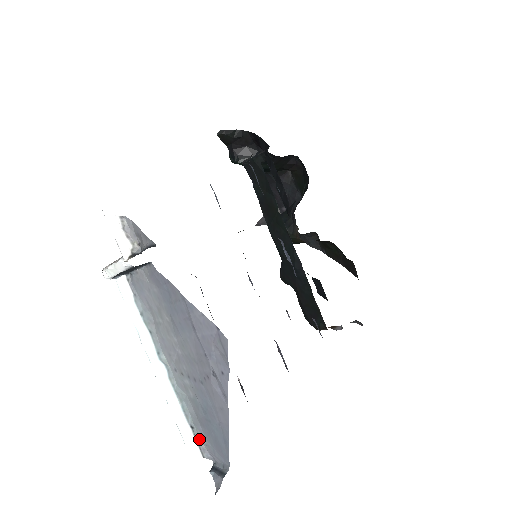
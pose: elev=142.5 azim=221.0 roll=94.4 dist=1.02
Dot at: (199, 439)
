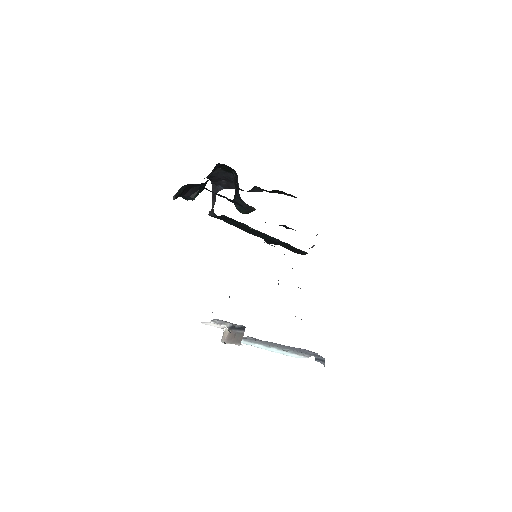
Dot at: (303, 355)
